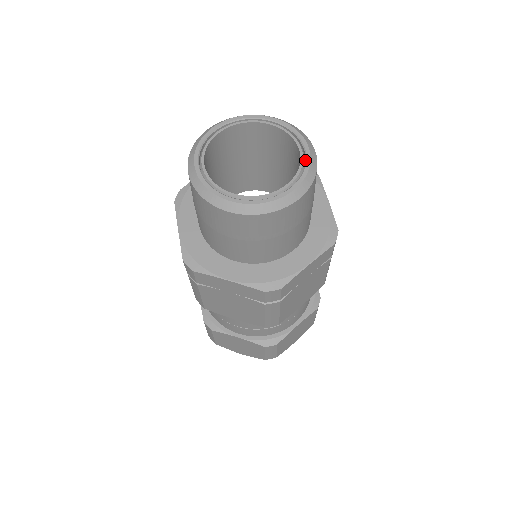
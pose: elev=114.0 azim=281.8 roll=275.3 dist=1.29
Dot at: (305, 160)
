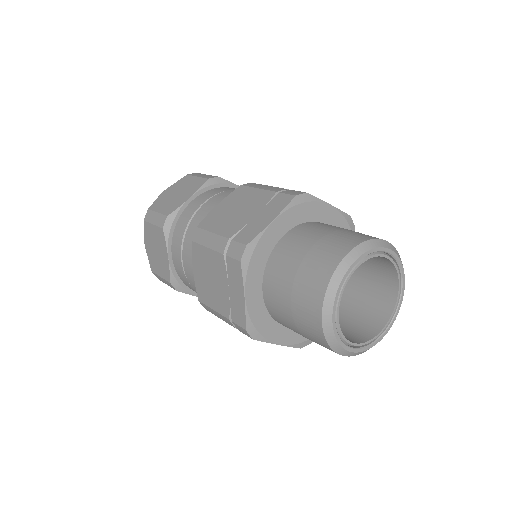
Dot at: (395, 260)
